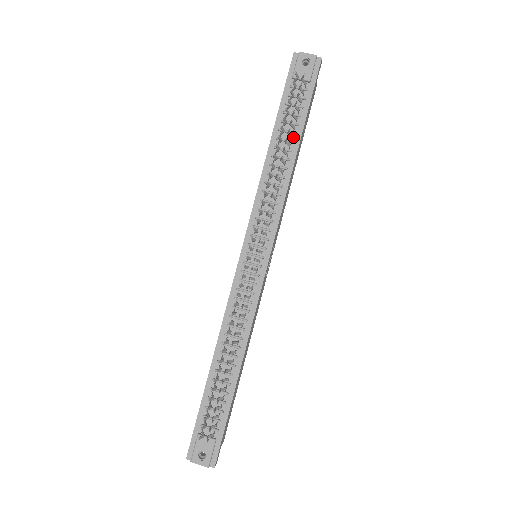
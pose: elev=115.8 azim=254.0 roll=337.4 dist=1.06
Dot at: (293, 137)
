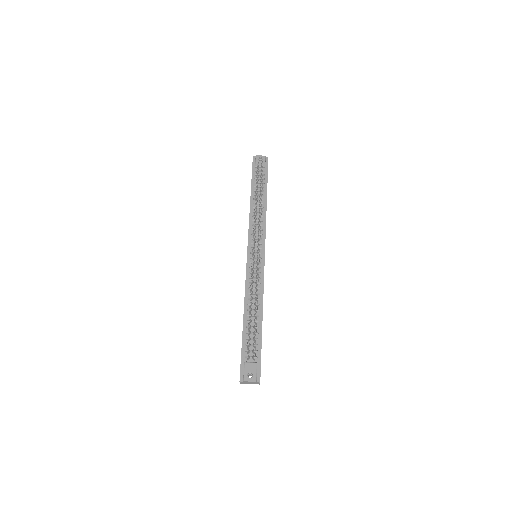
Dot at: (263, 193)
